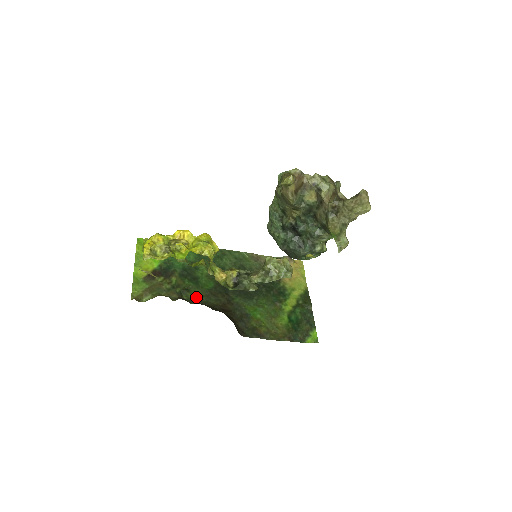
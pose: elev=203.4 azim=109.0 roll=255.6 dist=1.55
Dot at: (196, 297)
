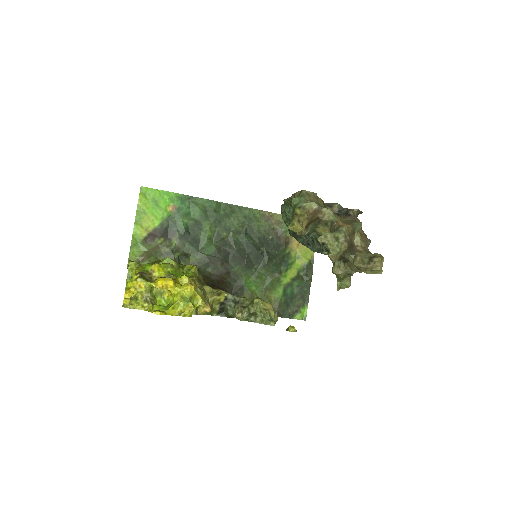
Dot at: (194, 264)
